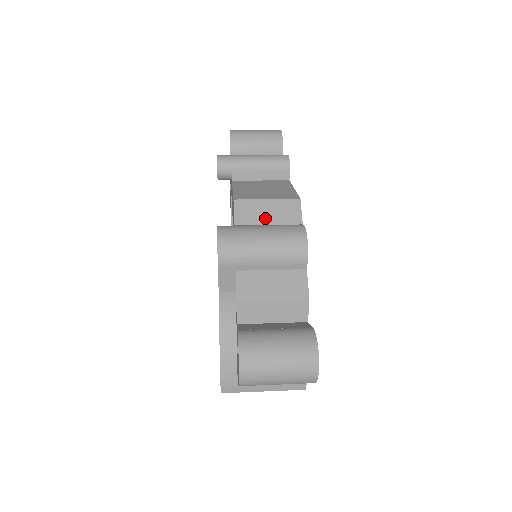
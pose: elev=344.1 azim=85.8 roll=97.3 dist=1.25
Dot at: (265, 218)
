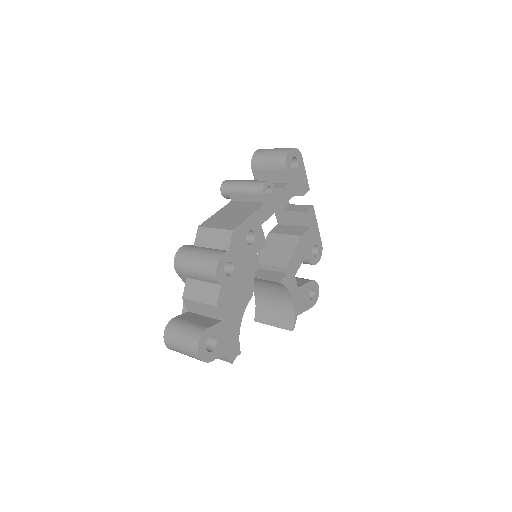
Dot at: (210, 243)
